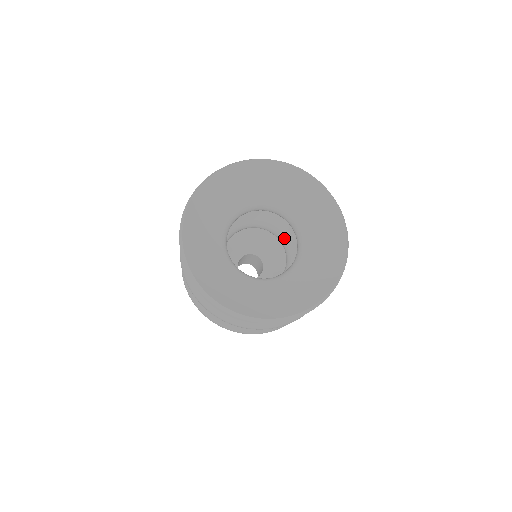
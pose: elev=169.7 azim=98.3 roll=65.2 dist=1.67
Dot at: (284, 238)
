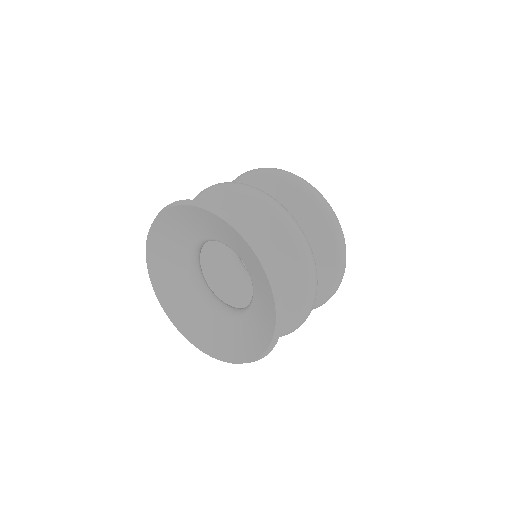
Dot at: occluded
